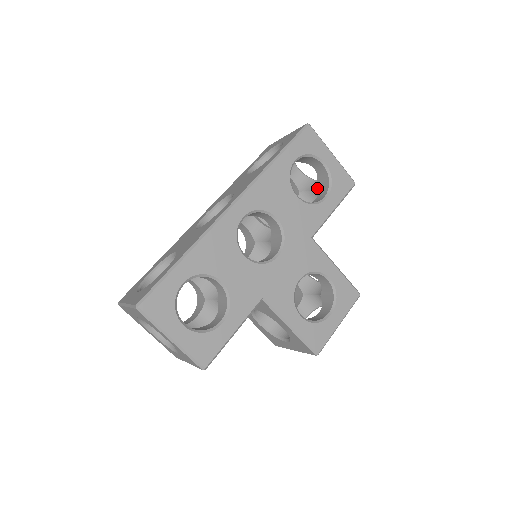
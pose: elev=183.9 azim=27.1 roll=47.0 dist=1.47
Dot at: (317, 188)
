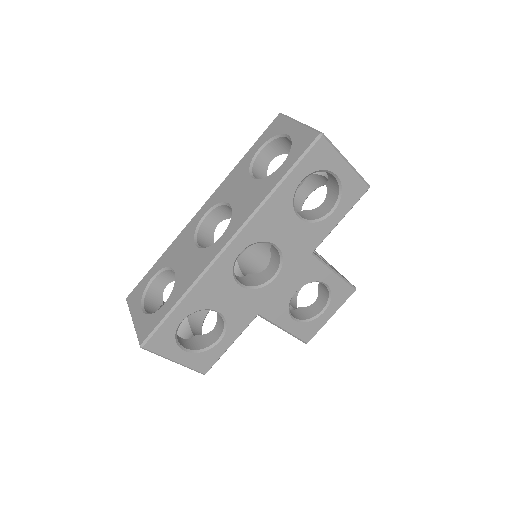
Dot at: occluded
